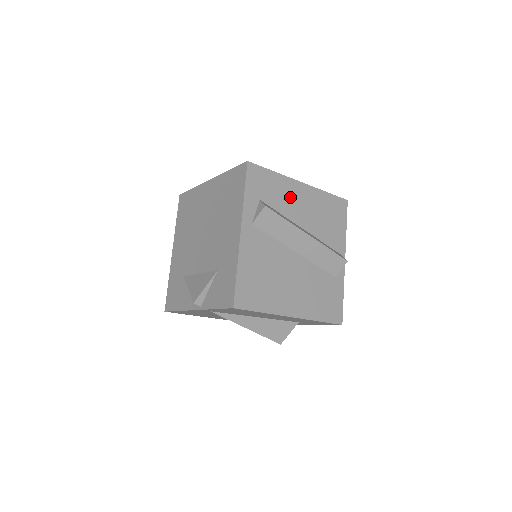
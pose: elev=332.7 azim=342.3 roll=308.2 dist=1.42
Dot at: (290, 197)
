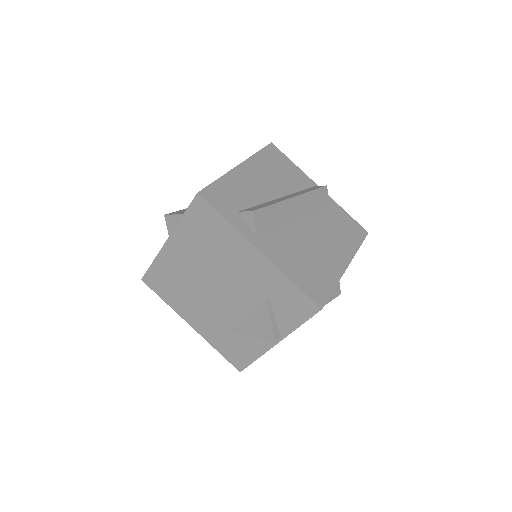
Dot at: (247, 185)
